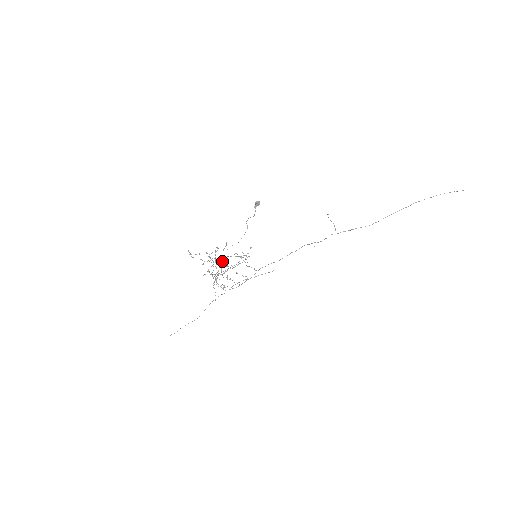
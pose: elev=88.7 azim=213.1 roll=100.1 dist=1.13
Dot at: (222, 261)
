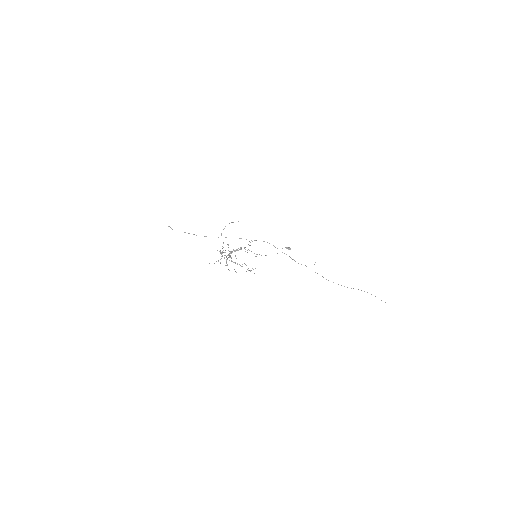
Dot at: occluded
